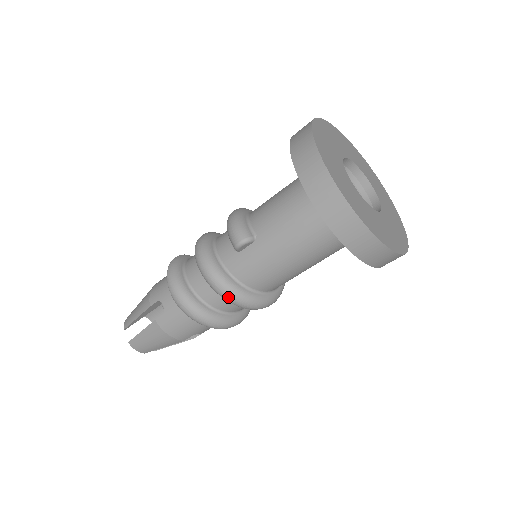
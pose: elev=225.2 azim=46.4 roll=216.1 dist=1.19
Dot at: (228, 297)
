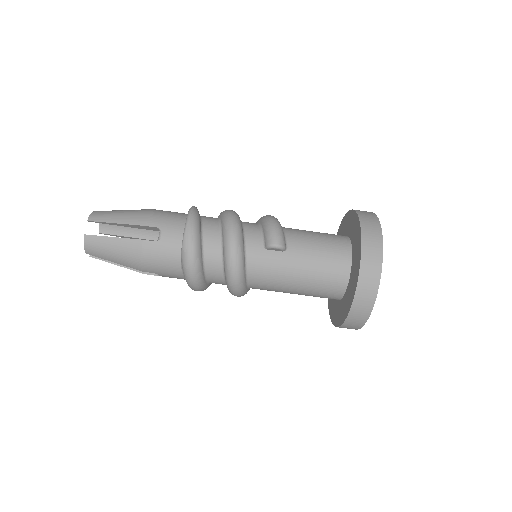
Dot at: (233, 272)
